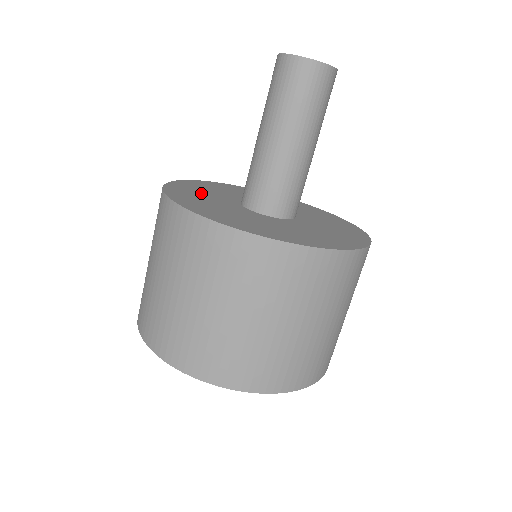
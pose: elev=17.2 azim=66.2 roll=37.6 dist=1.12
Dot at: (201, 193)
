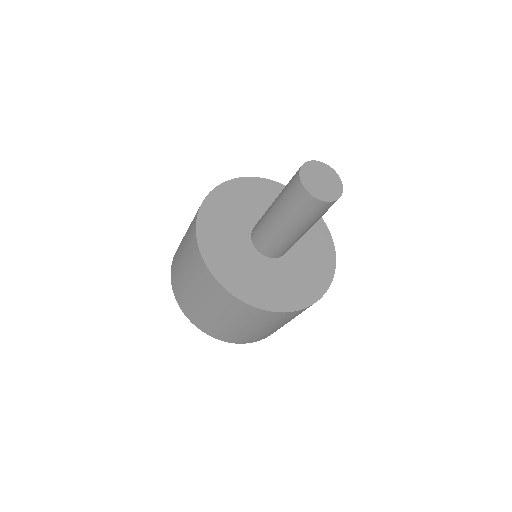
Dot at: (223, 227)
